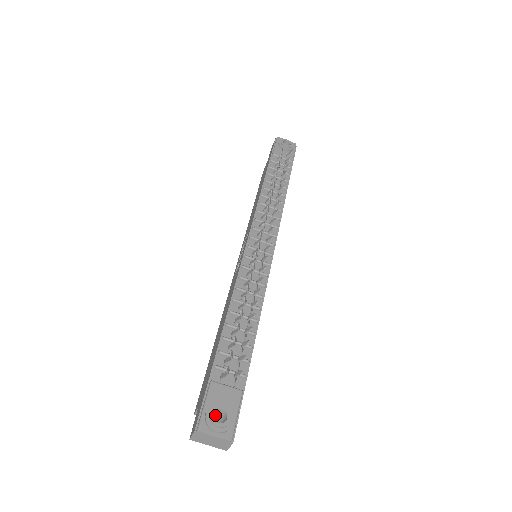
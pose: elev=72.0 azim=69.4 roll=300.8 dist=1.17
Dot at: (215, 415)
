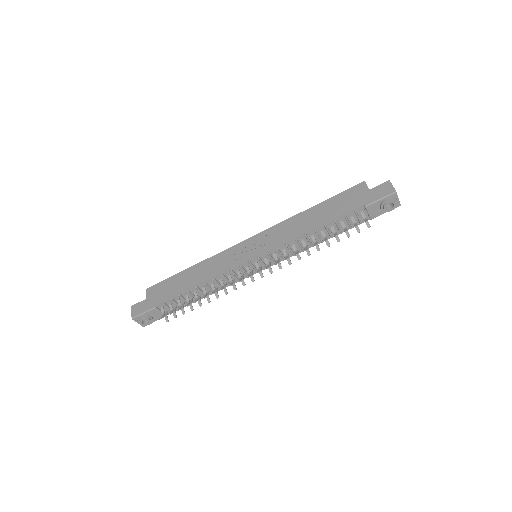
Dot at: occluded
